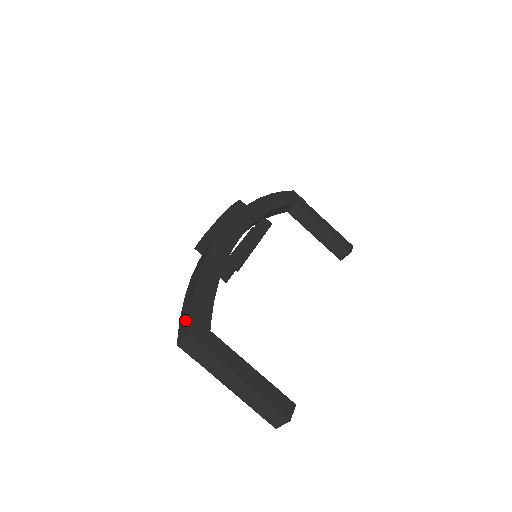
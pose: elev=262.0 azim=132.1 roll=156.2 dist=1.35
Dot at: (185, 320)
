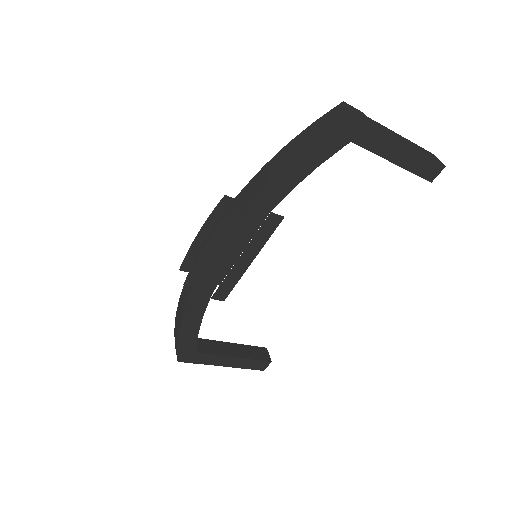
Dot at: (176, 345)
